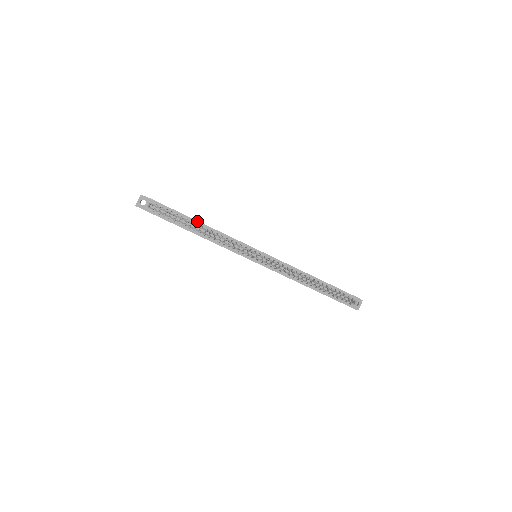
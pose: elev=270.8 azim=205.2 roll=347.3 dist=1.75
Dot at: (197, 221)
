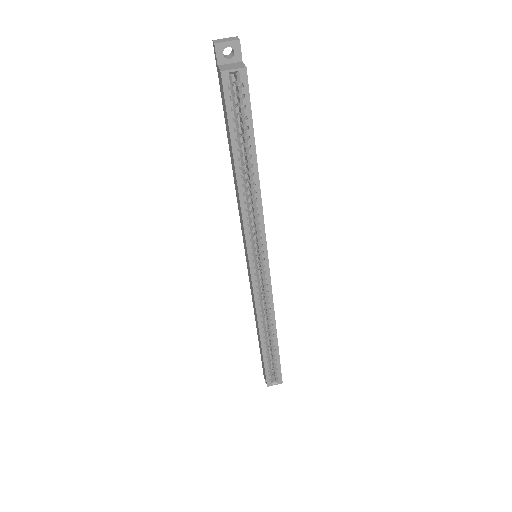
Dot at: occluded
